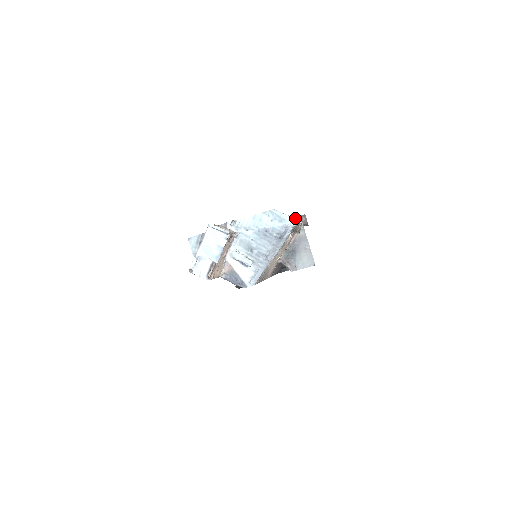
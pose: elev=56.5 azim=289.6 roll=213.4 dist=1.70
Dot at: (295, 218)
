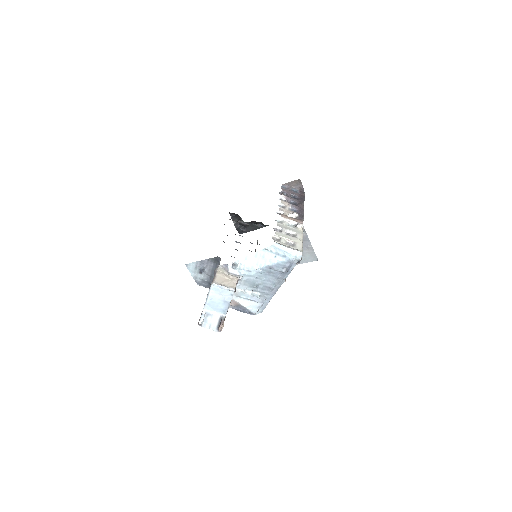
Dot at: (295, 221)
